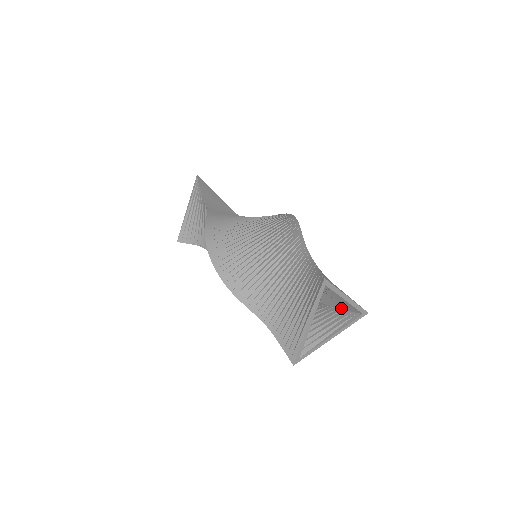
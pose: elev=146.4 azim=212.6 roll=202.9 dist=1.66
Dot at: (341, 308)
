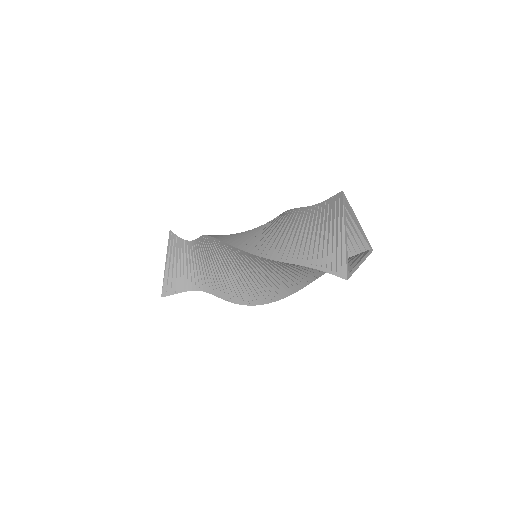
Dot at: (351, 255)
